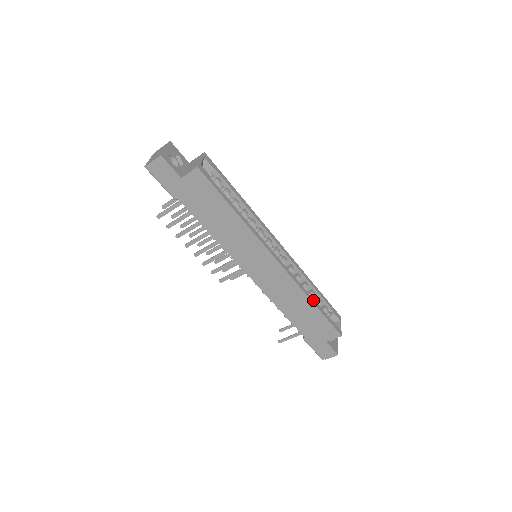
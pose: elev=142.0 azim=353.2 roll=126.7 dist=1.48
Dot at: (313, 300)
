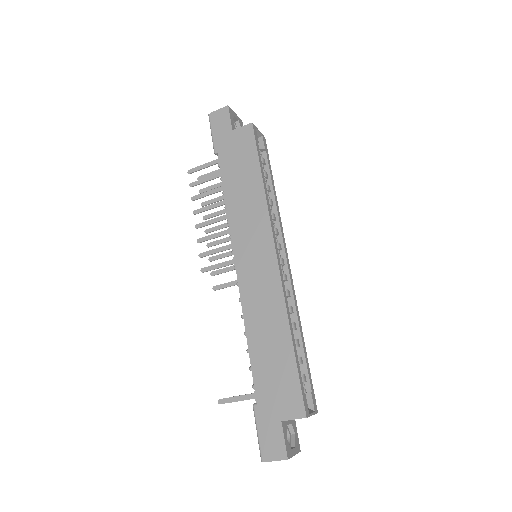
Dot at: (293, 336)
